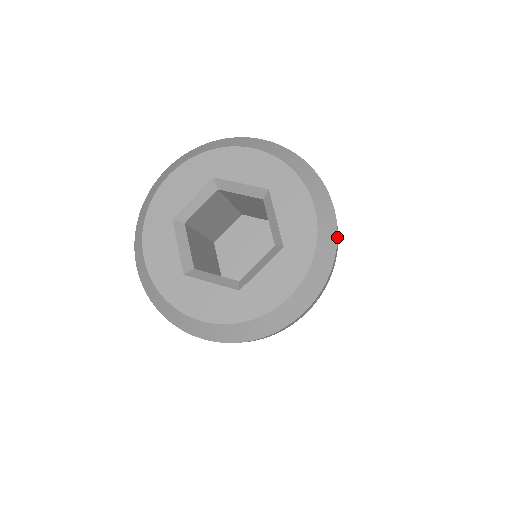
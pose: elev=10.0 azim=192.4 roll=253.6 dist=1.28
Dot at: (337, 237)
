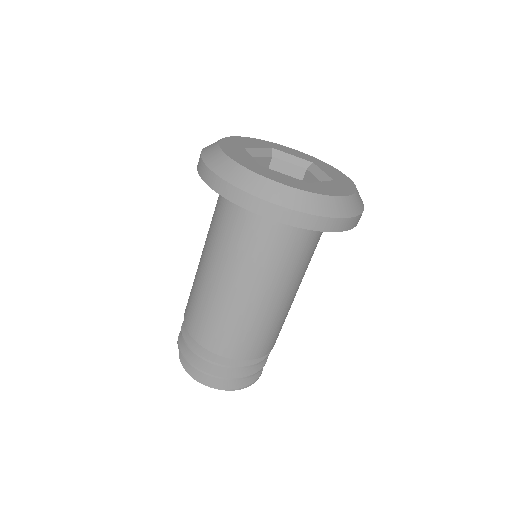
Dot at: occluded
